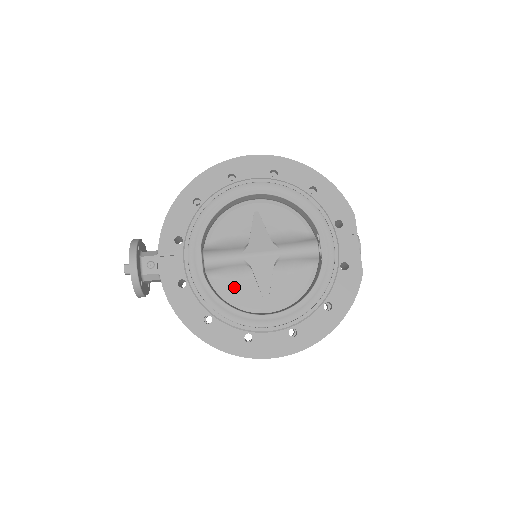
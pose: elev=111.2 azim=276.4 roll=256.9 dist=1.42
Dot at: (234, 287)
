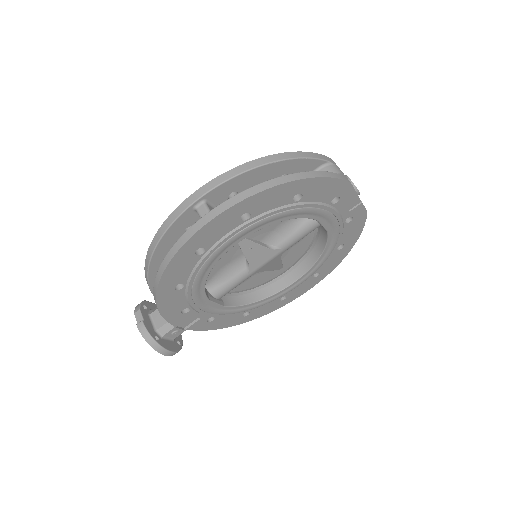
Dot at: (250, 282)
